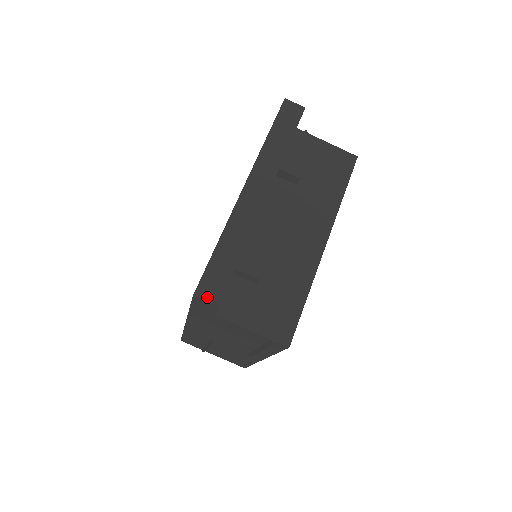
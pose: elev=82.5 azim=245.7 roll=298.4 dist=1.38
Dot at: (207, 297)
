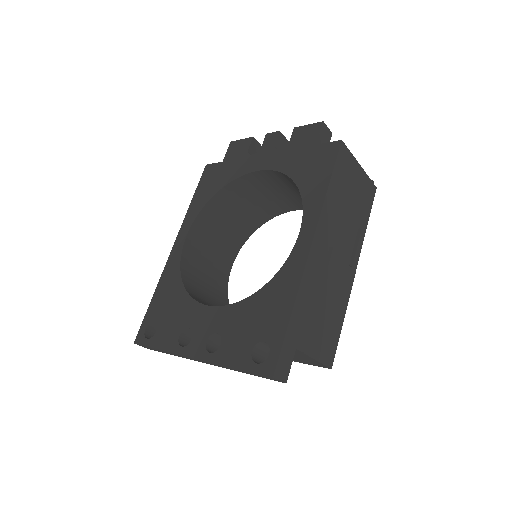
Dot at: (142, 346)
